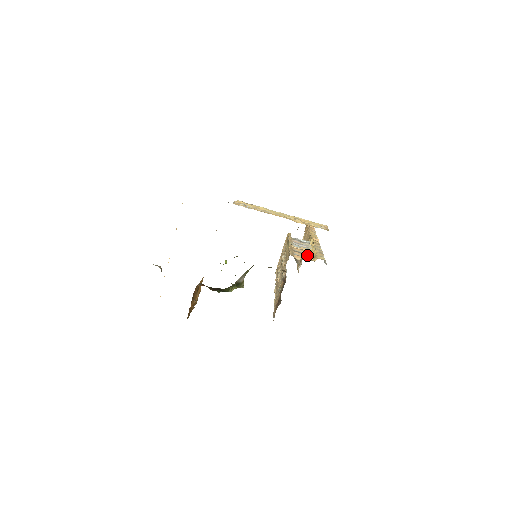
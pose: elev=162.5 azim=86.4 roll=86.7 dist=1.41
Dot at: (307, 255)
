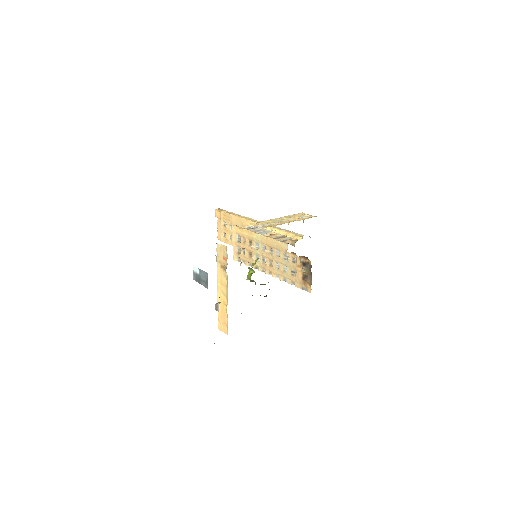
Dot at: (283, 237)
